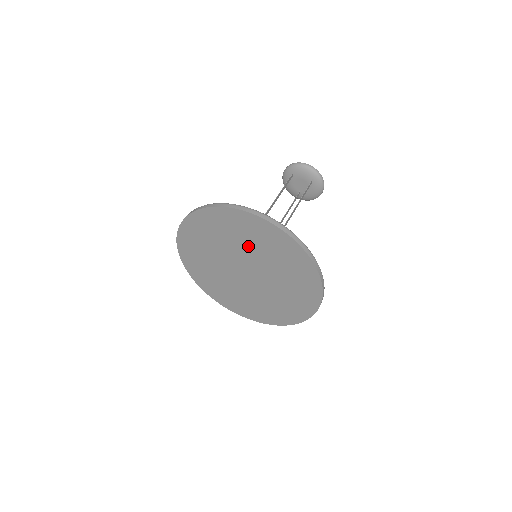
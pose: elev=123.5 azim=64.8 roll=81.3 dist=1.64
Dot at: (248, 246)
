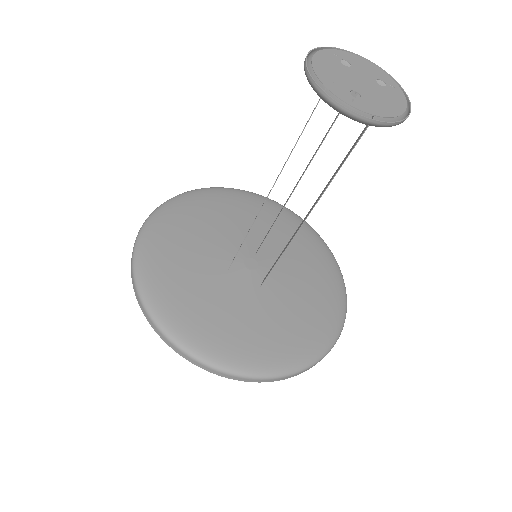
Dot at: occluded
